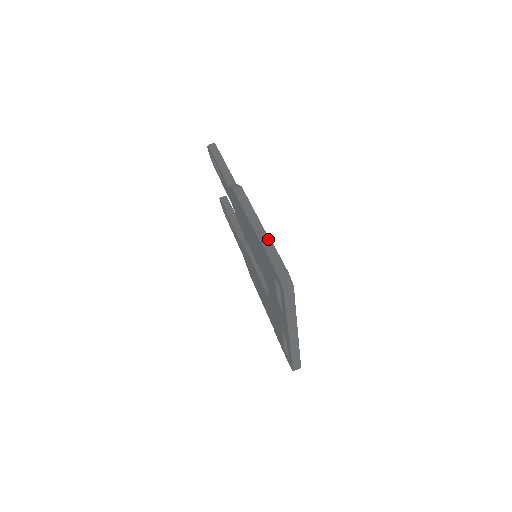
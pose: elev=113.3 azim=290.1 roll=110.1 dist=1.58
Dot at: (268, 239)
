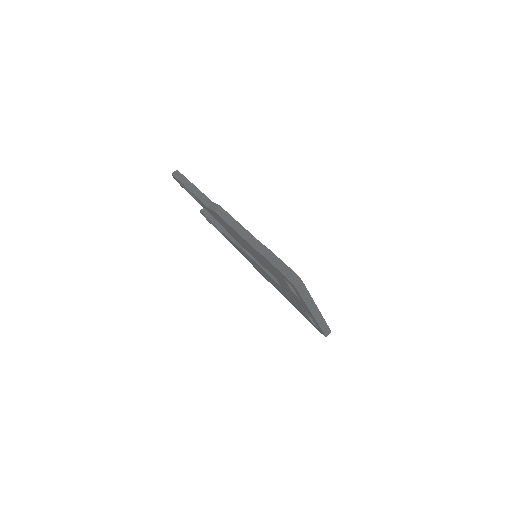
Dot at: (264, 248)
